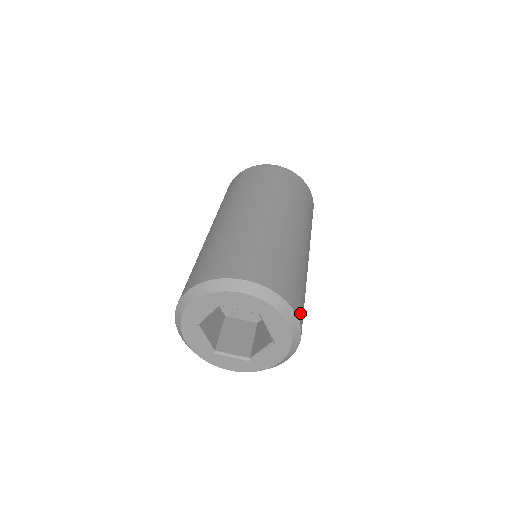
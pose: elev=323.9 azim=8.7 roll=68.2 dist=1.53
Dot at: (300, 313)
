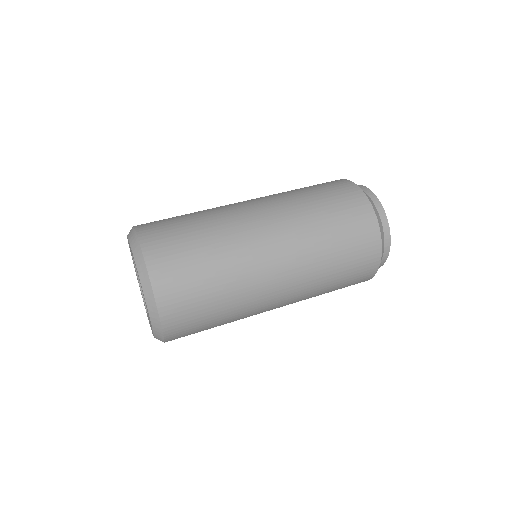
Dot at: (173, 323)
